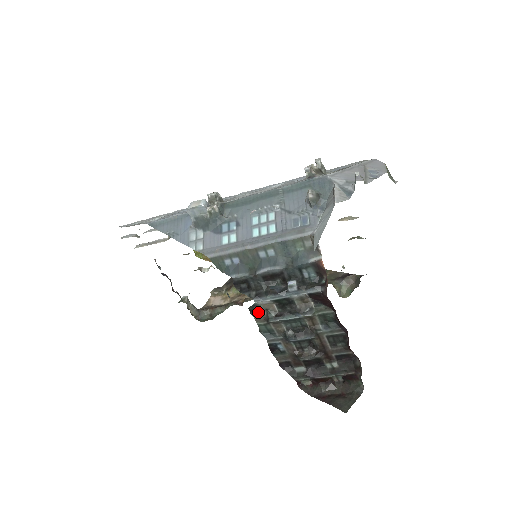
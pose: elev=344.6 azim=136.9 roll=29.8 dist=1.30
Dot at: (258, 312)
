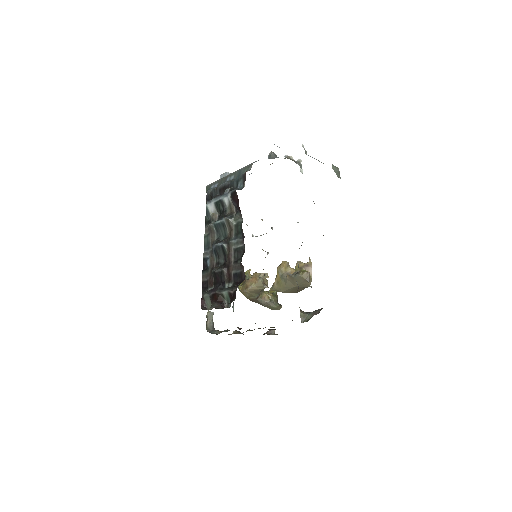
Dot at: occluded
